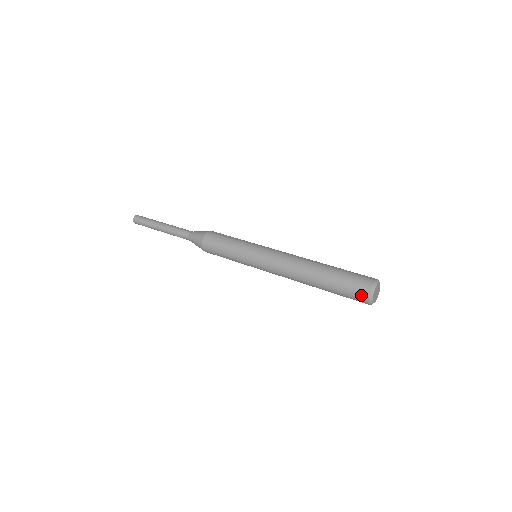
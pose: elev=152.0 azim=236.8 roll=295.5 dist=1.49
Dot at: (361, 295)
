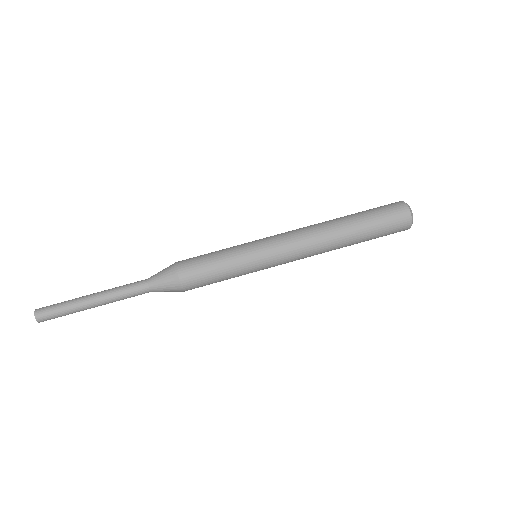
Dot at: occluded
